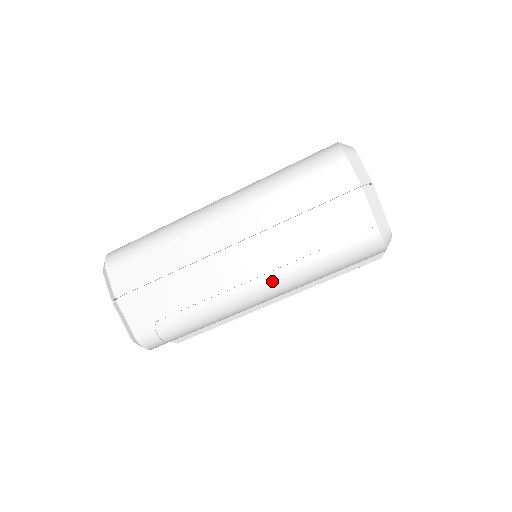
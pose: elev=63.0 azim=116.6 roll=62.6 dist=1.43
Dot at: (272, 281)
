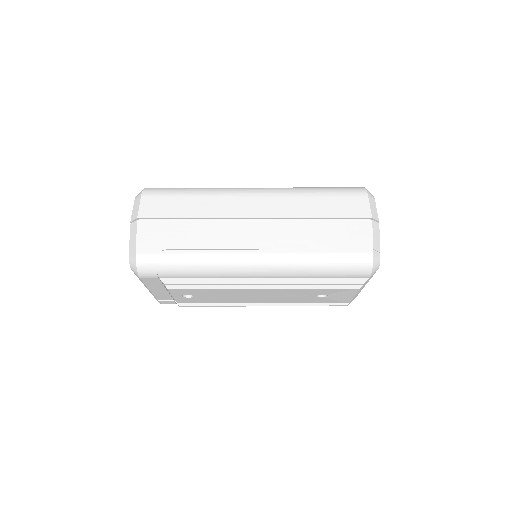
Dot at: (275, 258)
